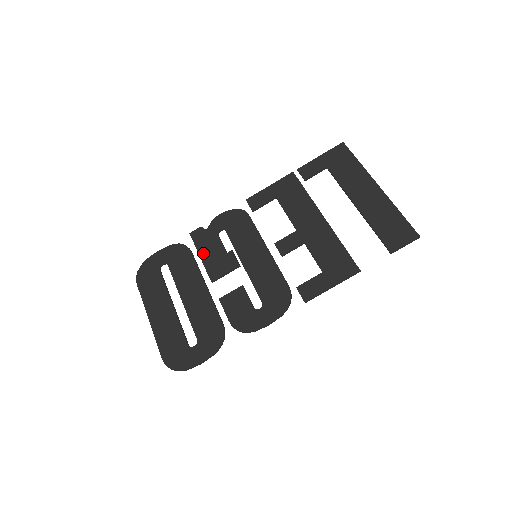
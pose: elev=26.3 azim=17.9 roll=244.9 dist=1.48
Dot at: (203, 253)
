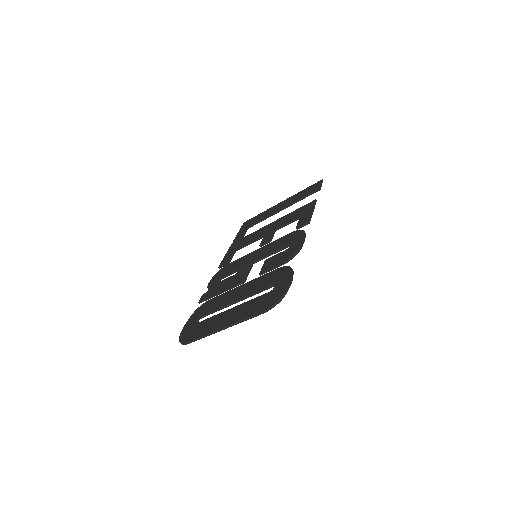
Dot at: (220, 290)
